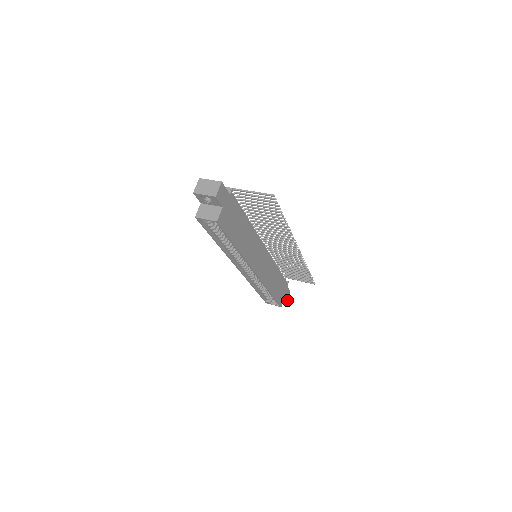
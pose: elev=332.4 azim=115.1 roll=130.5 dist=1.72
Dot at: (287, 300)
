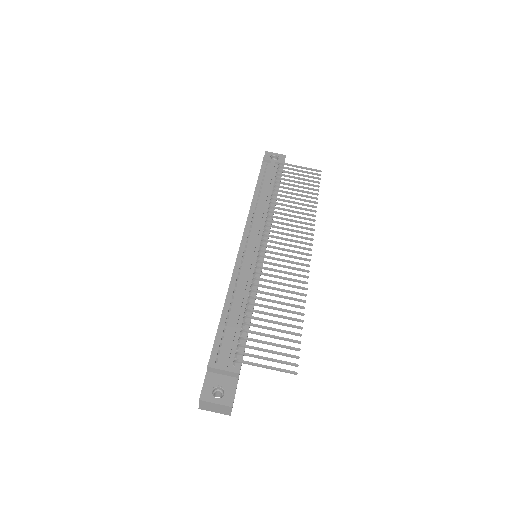
Dot at: occluded
